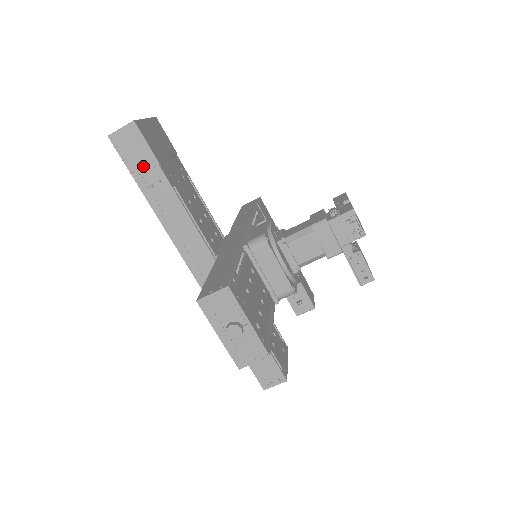
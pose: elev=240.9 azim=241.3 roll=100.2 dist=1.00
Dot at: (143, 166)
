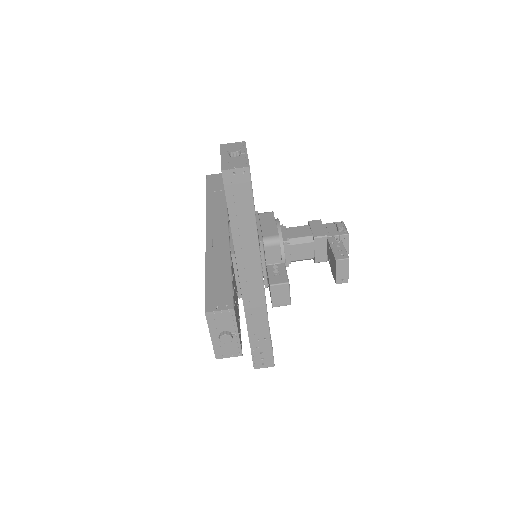
Dot at: (216, 185)
